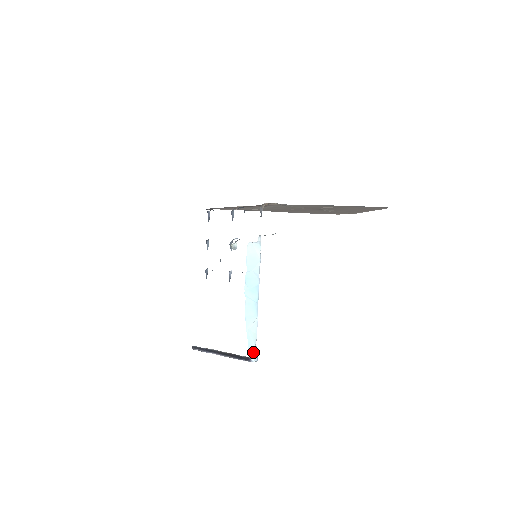
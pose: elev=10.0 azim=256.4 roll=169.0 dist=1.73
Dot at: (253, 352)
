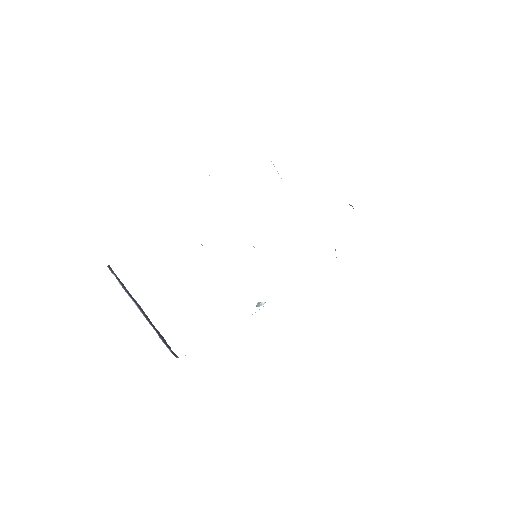
Dot at: occluded
